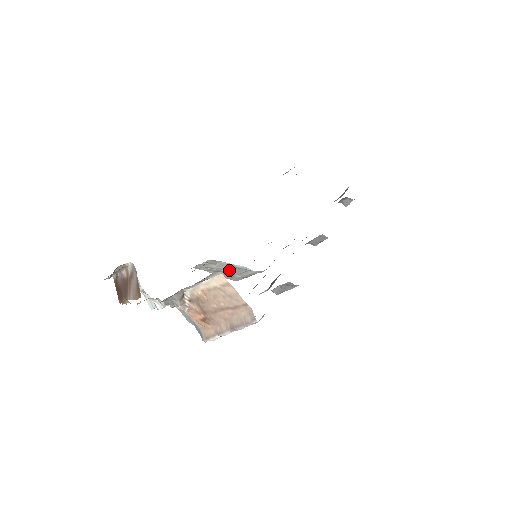
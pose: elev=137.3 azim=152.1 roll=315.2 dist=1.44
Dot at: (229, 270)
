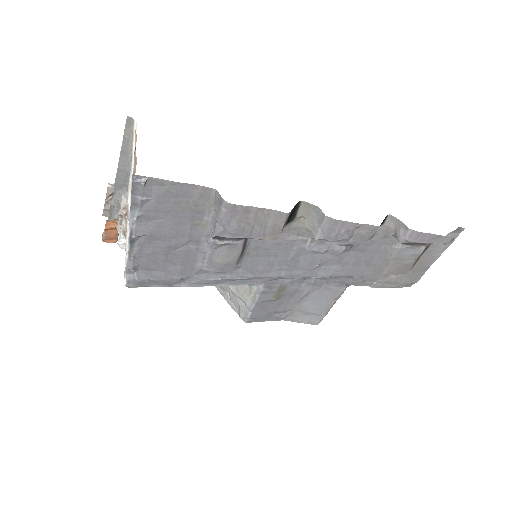
Dot at: occluded
